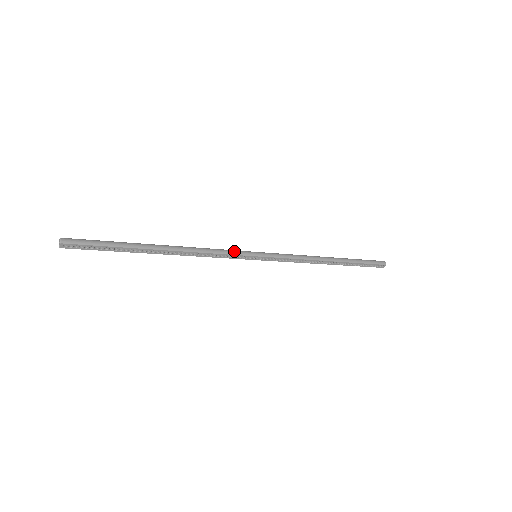
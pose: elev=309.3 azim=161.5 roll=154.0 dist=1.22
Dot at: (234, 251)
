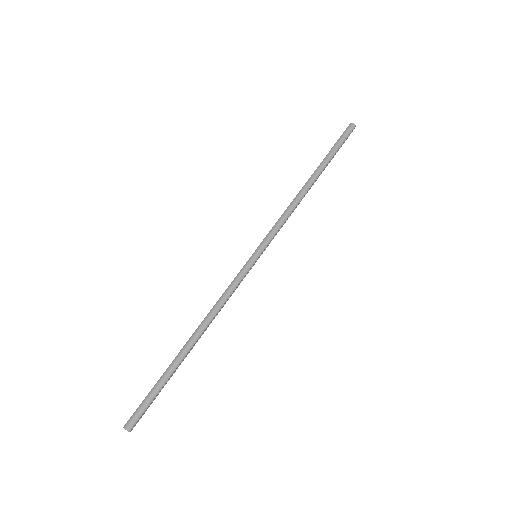
Dot at: (239, 277)
